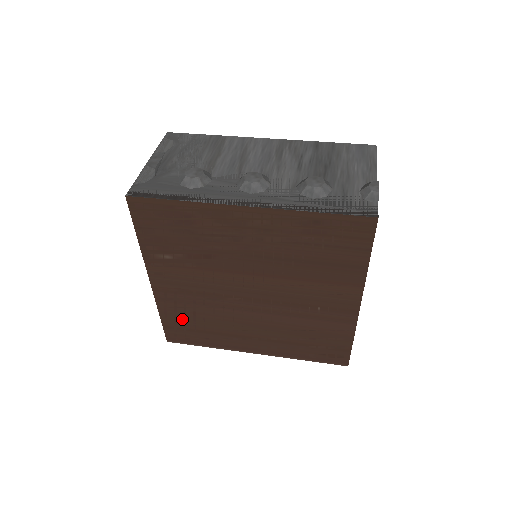
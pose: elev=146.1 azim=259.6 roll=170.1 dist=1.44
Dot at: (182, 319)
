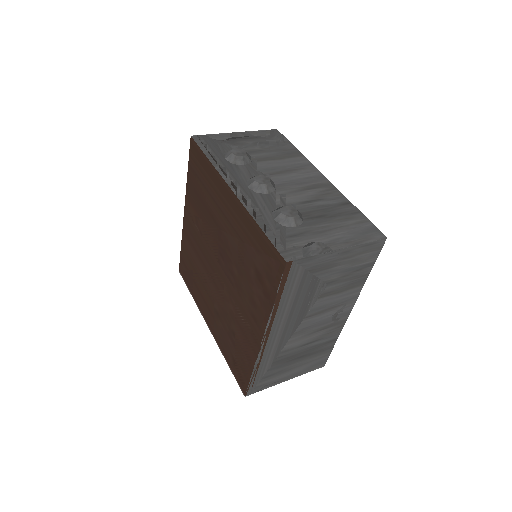
Dot at: (188, 259)
